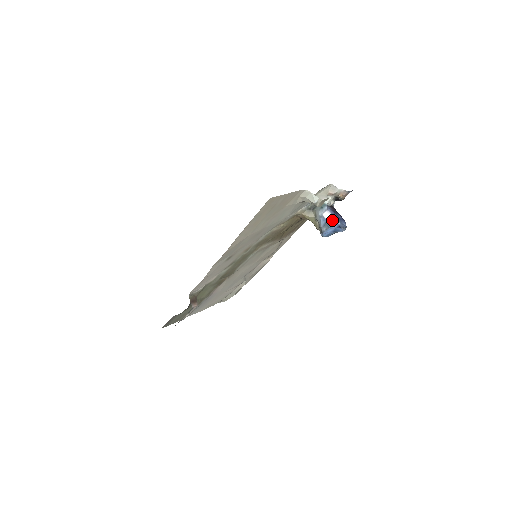
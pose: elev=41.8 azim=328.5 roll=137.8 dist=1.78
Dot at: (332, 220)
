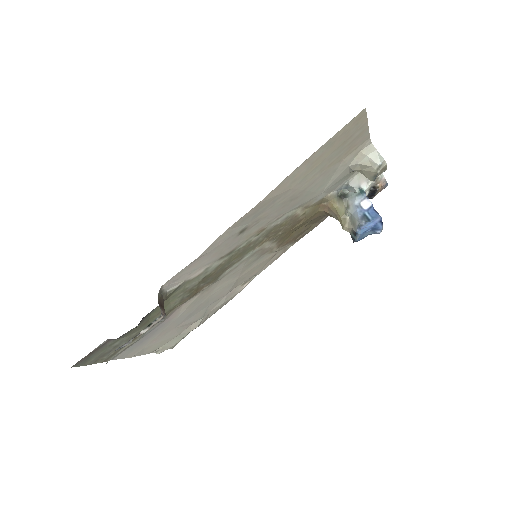
Dot at: (373, 211)
